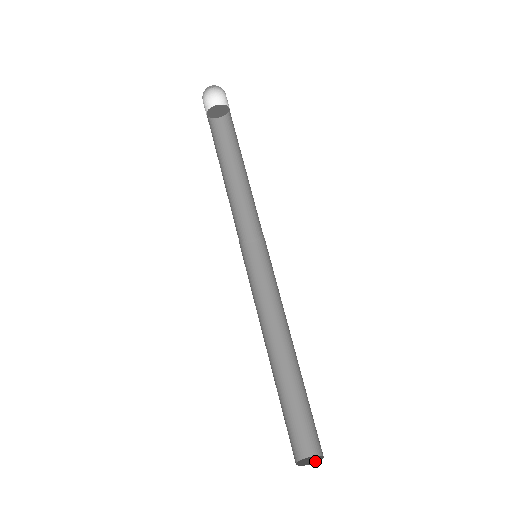
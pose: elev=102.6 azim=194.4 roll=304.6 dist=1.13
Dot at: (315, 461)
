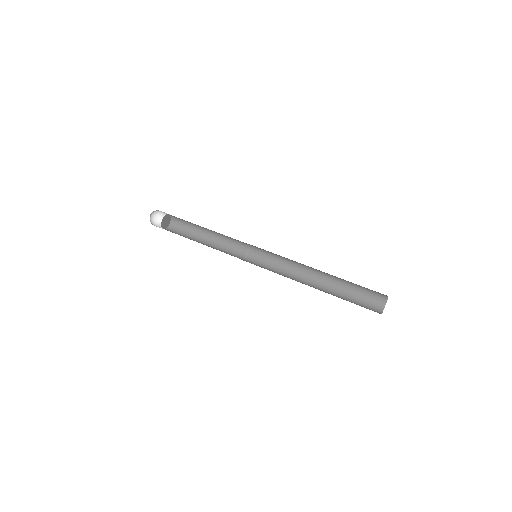
Dot at: occluded
